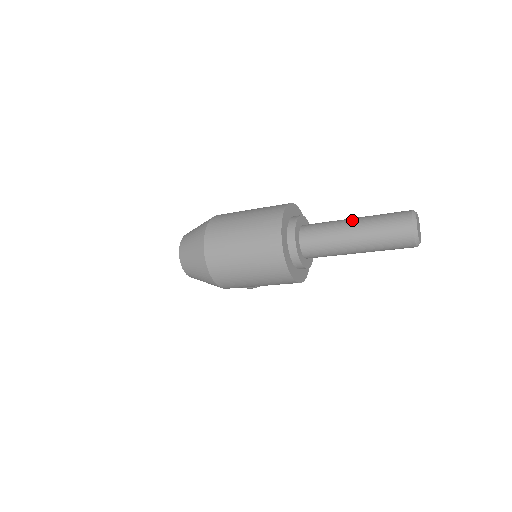
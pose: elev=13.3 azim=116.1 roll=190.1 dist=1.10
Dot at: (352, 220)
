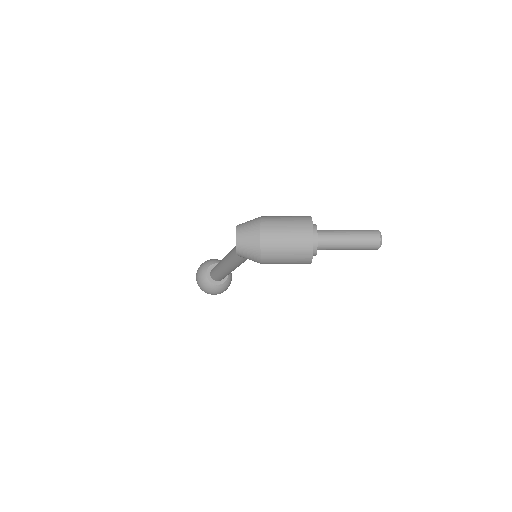
Dot at: (347, 230)
